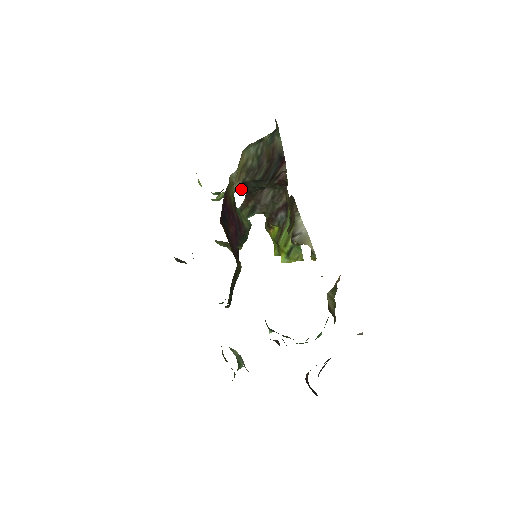
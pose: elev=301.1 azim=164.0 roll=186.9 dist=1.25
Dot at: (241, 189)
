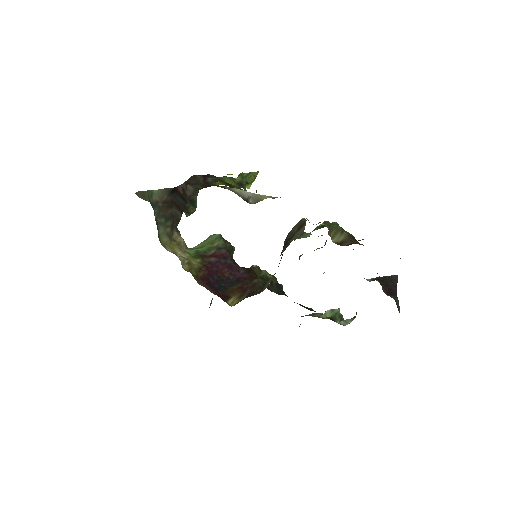
Dot at: occluded
